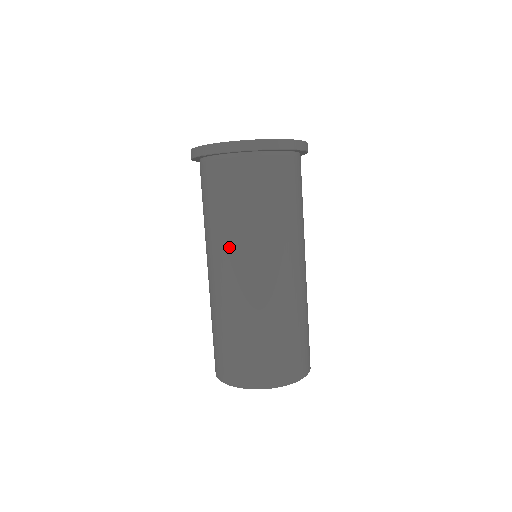
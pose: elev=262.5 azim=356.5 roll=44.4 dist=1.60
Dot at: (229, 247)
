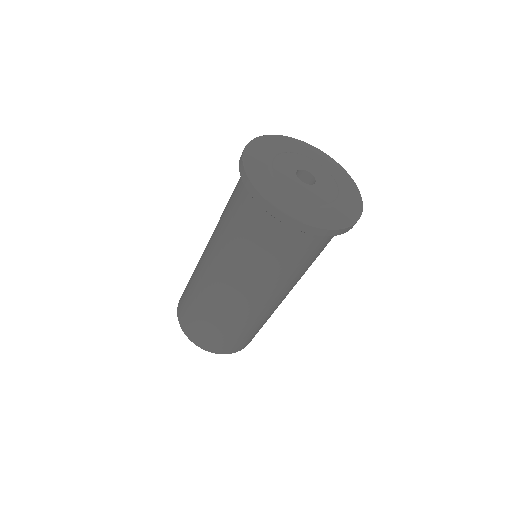
Dot at: (267, 287)
